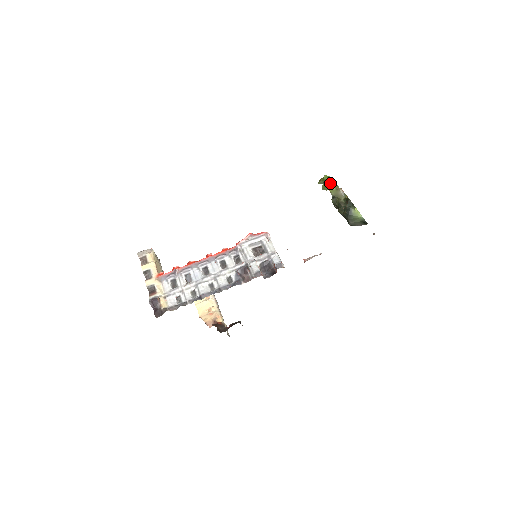
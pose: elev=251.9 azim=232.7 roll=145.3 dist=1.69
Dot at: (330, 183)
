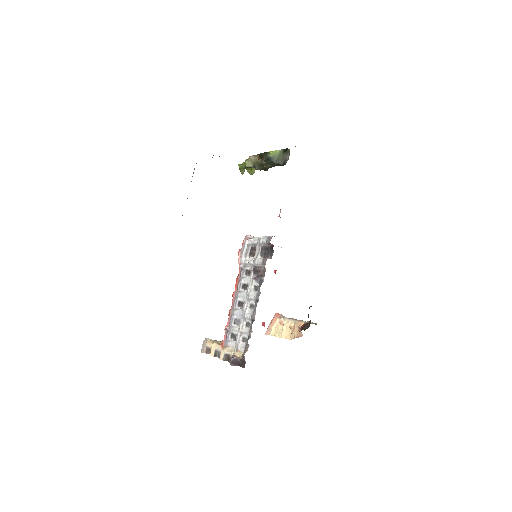
Dot at: (245, 164)
